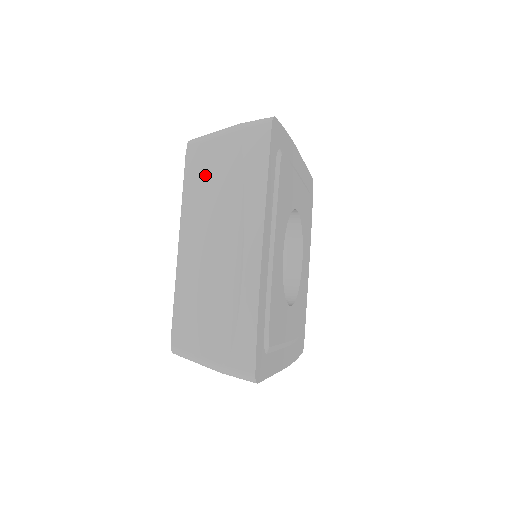
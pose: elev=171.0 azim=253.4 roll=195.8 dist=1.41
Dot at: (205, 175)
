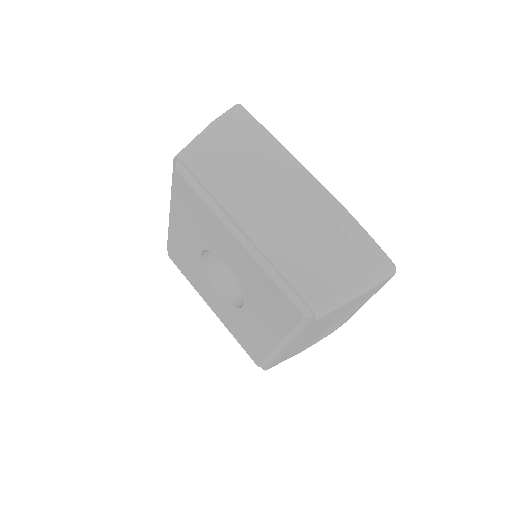
Dot at: (218, 167)
